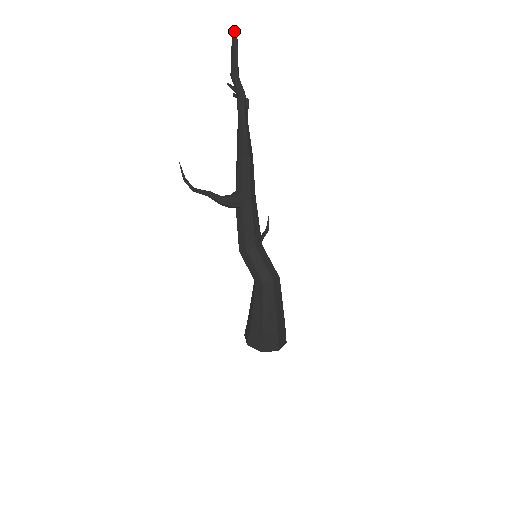
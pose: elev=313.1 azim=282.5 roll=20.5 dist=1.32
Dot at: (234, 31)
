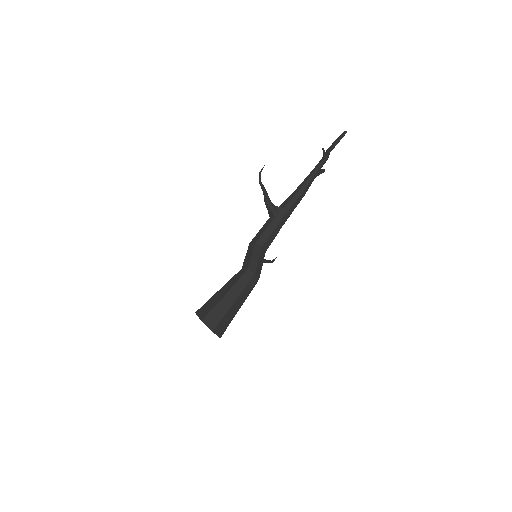
Dot at: (345, 132)
